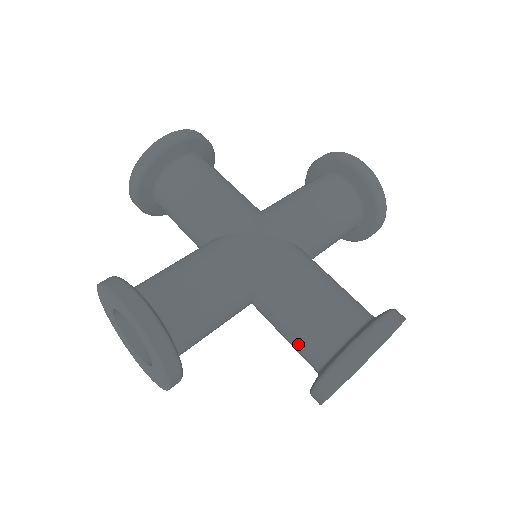
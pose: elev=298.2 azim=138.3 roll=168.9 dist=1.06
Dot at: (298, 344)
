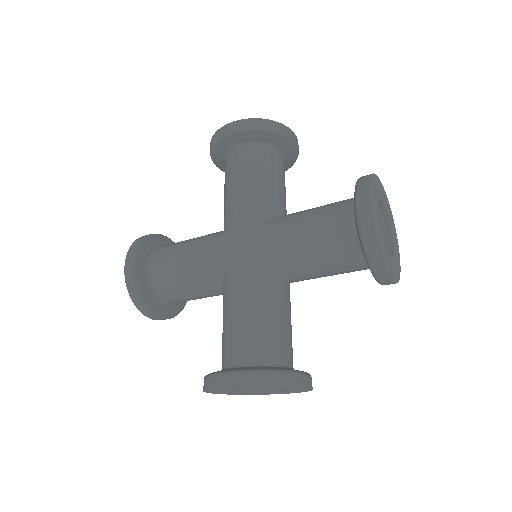
Dot at: occluded
